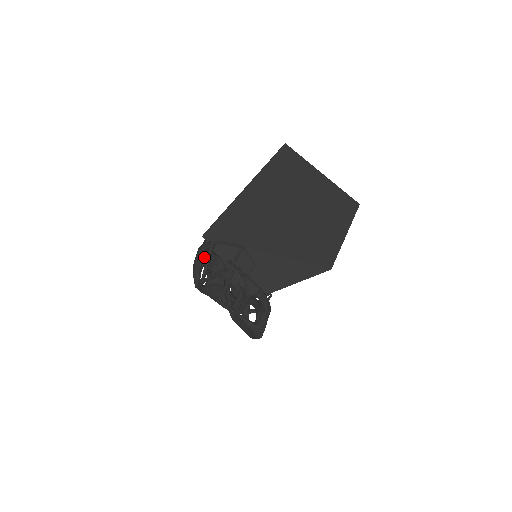
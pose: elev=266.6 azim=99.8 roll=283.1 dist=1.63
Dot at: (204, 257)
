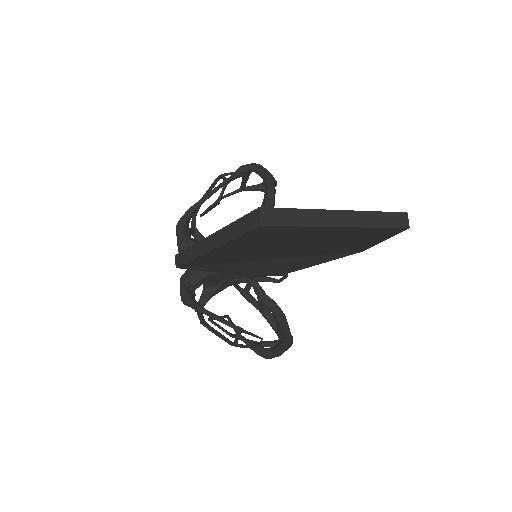
Dot at: occluded
